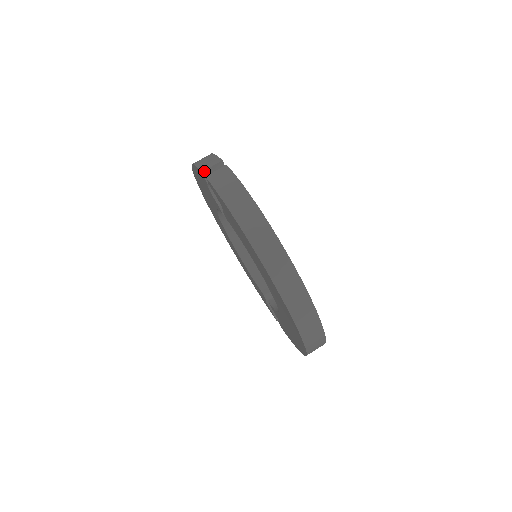
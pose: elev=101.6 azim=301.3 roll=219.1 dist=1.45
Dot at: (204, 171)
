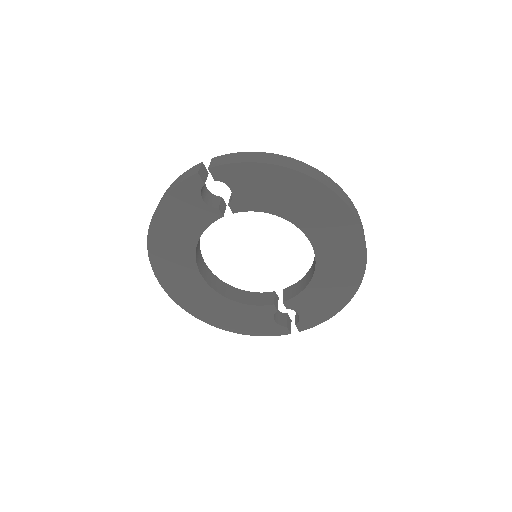
Dot at: (198, 172)
